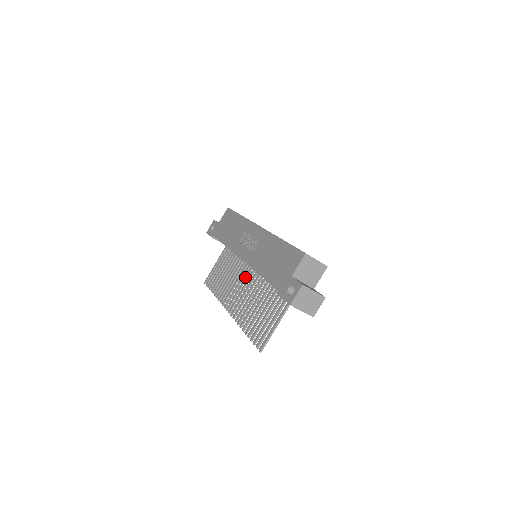
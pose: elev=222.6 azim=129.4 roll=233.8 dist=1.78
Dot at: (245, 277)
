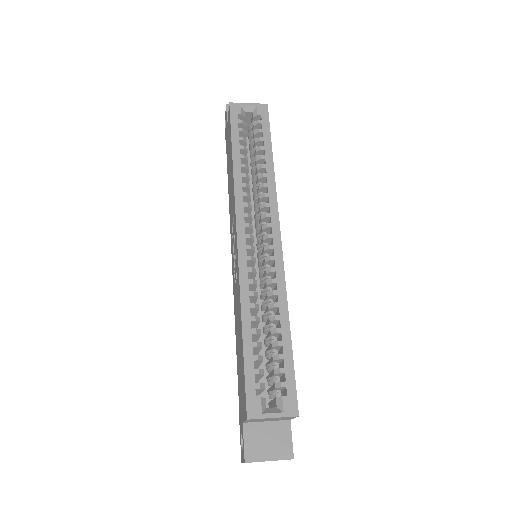
Dot at: occluded
